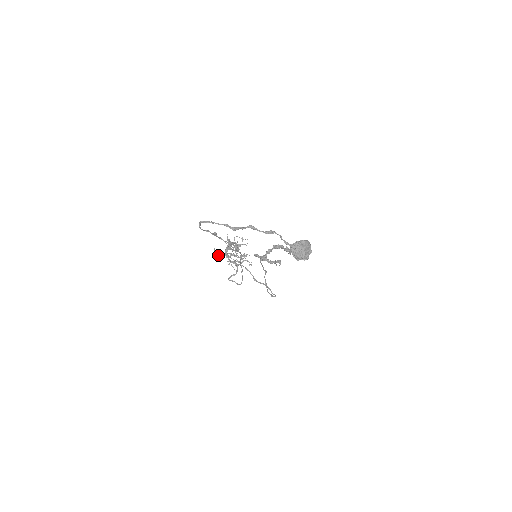
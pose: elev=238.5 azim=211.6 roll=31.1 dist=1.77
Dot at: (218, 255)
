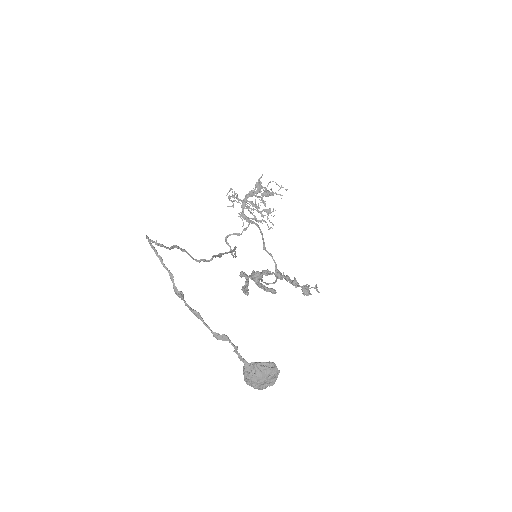
Dot at: (231, 200)
